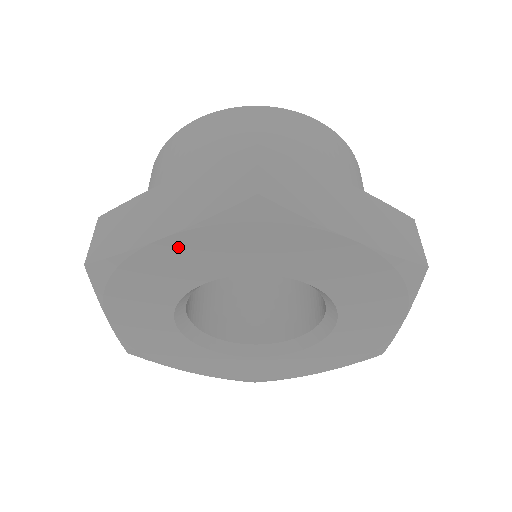
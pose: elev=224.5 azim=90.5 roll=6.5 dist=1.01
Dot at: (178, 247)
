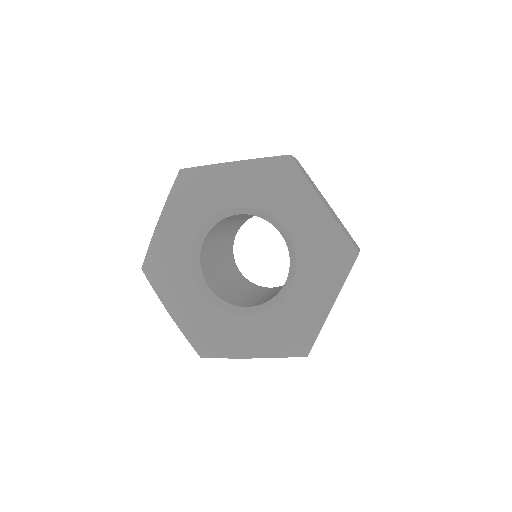
Dot at: (167, 222)
